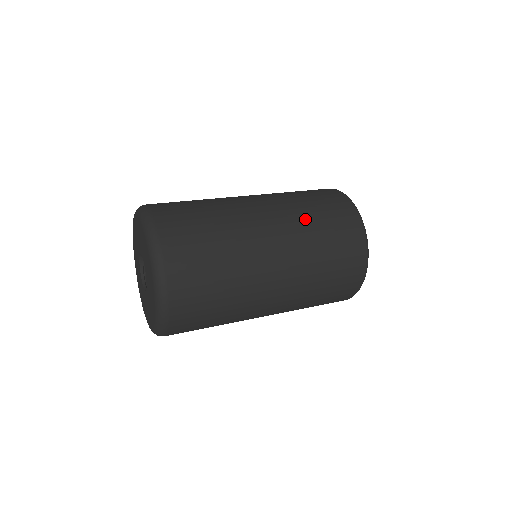
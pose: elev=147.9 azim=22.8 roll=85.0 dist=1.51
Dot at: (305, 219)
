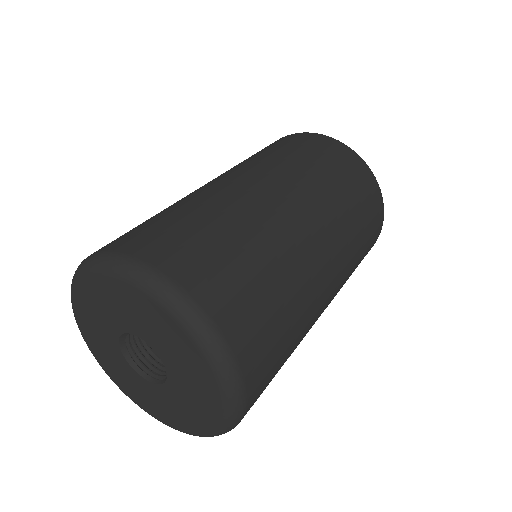
Dot at: (312, 175)
